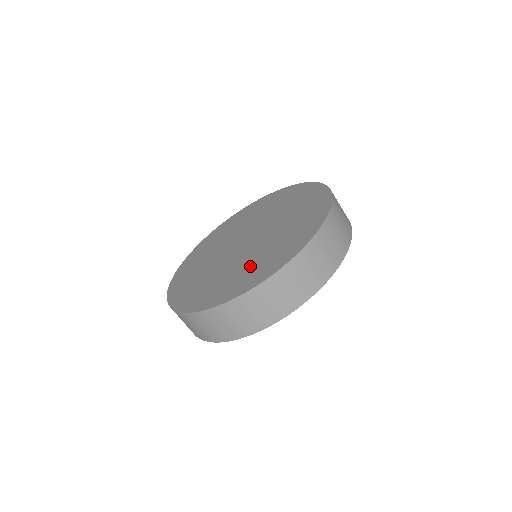
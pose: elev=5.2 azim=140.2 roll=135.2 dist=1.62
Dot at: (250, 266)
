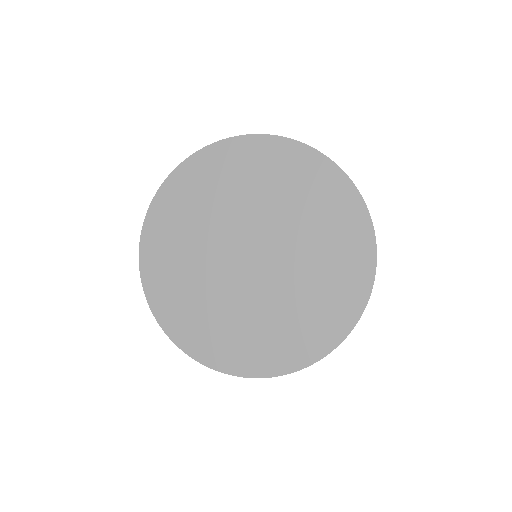
Dot at: (306, 305)
